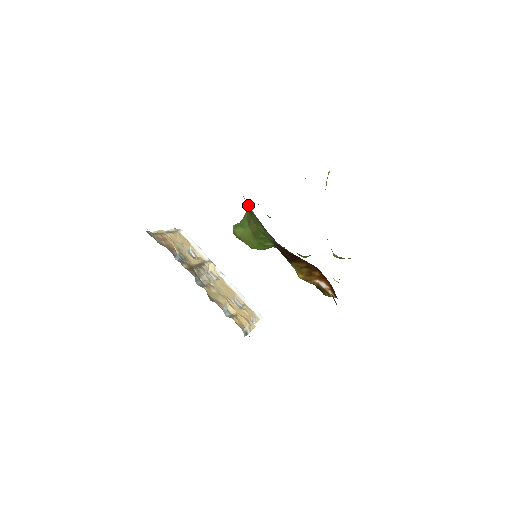
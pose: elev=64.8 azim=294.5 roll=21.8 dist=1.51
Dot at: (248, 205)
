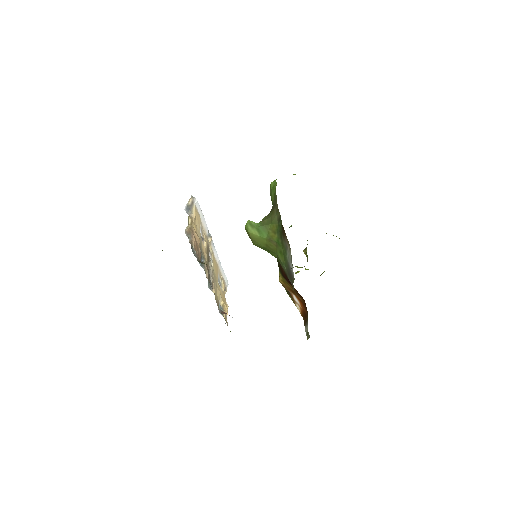
Dot at: (288, 253)
